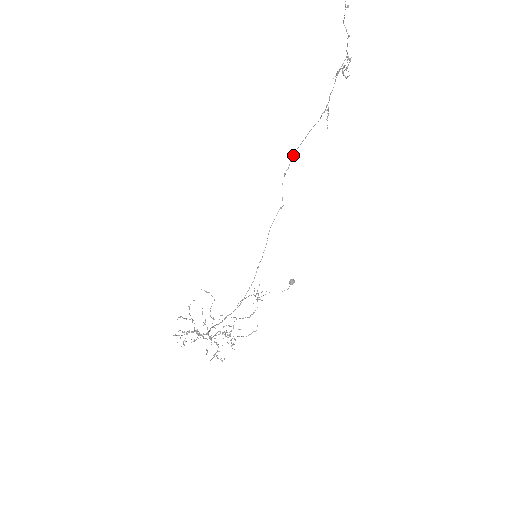
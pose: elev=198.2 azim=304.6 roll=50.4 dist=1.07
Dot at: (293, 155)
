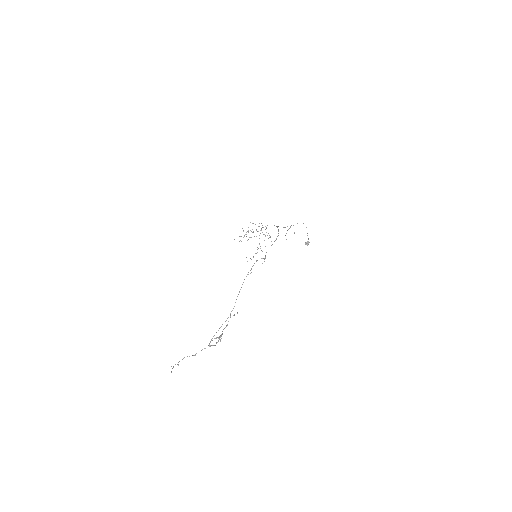
Dot at: occluded
